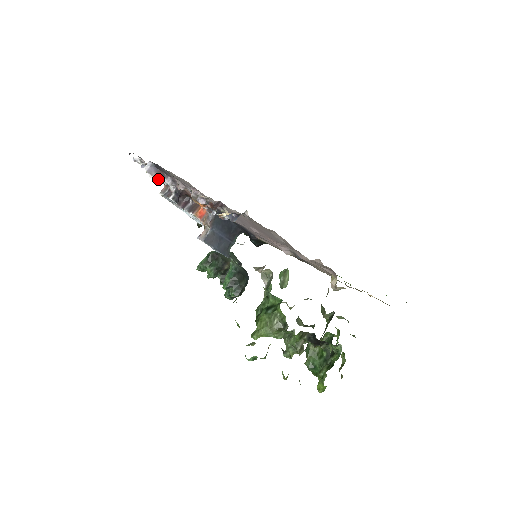
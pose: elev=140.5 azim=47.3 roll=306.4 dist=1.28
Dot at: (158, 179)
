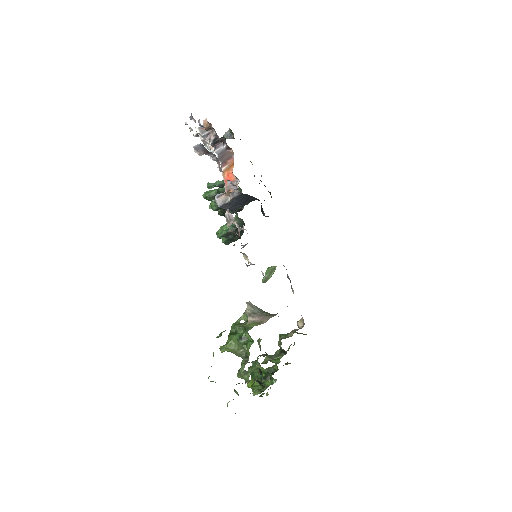
Dot at: (202, 154)
